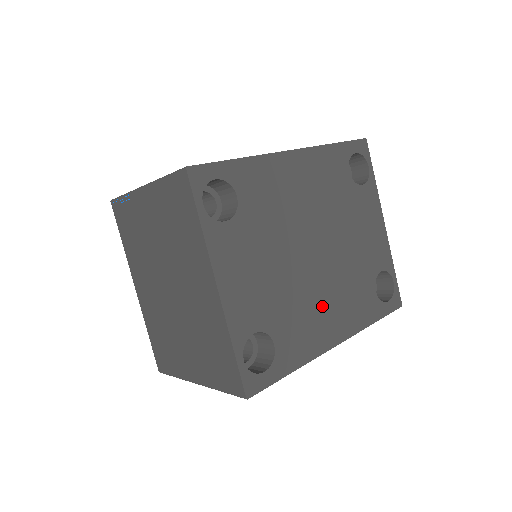
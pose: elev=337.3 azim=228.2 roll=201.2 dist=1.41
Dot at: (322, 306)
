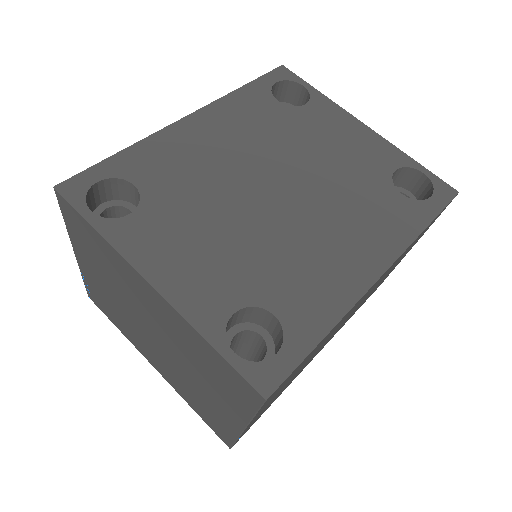
Dot at: (325, 243)
